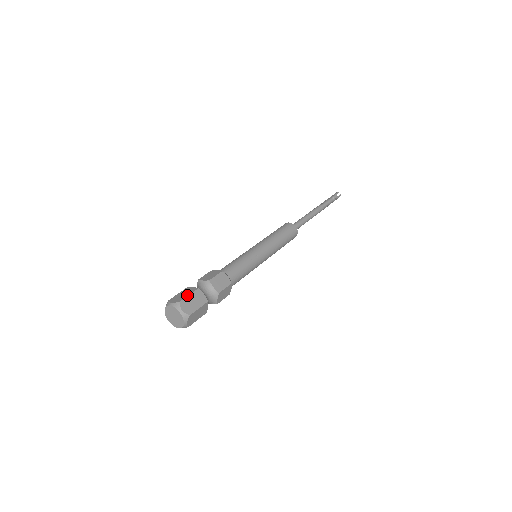
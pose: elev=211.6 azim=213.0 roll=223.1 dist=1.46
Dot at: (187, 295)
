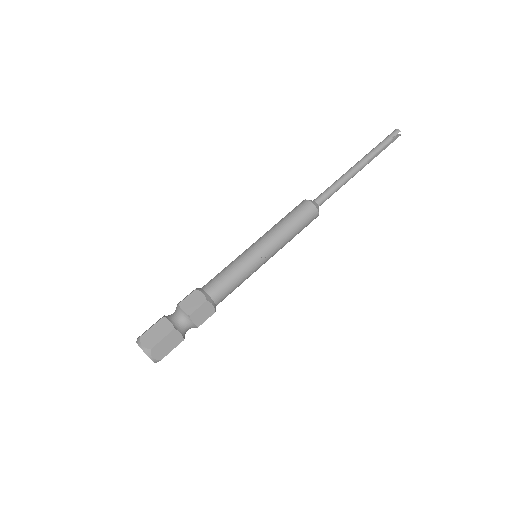
Dot at: (160, 339)
